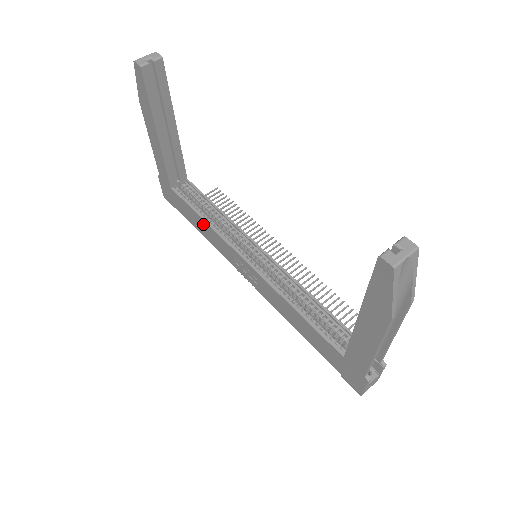
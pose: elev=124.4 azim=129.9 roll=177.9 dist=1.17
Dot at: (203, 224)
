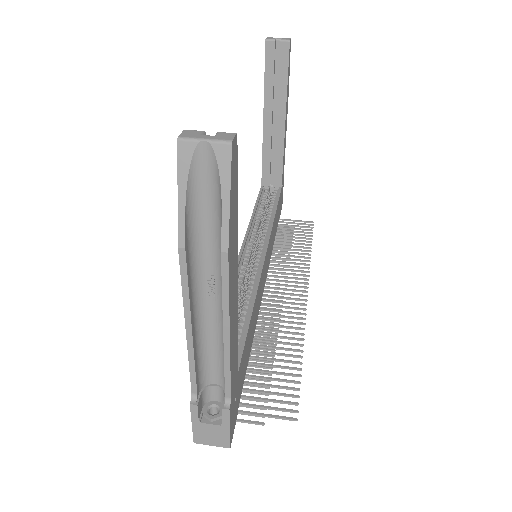
Dot at: occluded
